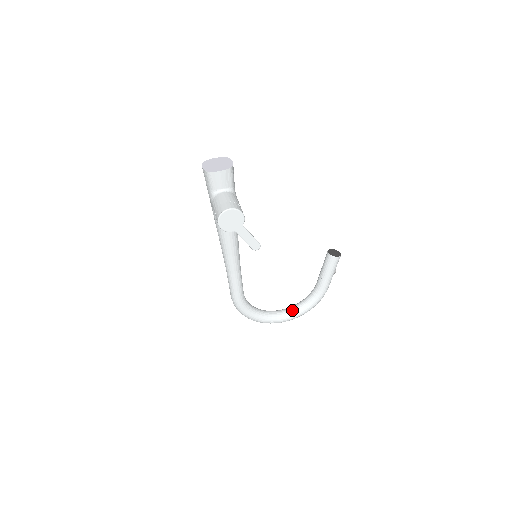
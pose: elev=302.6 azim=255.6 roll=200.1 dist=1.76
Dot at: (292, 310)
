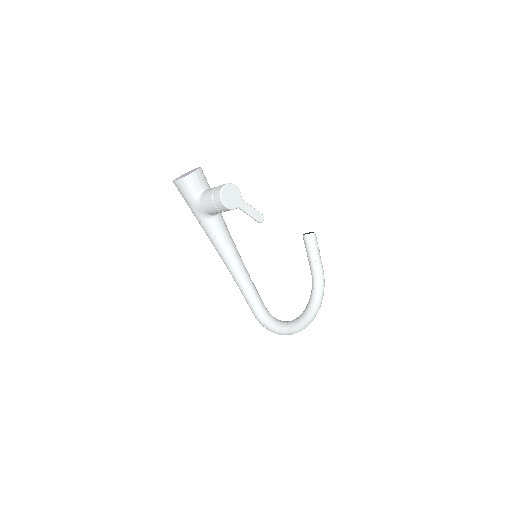
Dot at: (309, 308)
